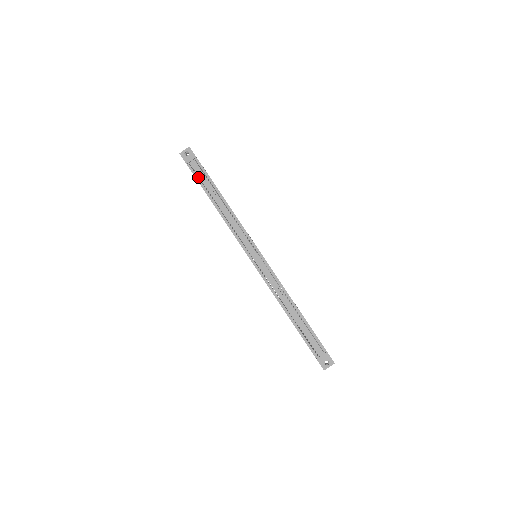
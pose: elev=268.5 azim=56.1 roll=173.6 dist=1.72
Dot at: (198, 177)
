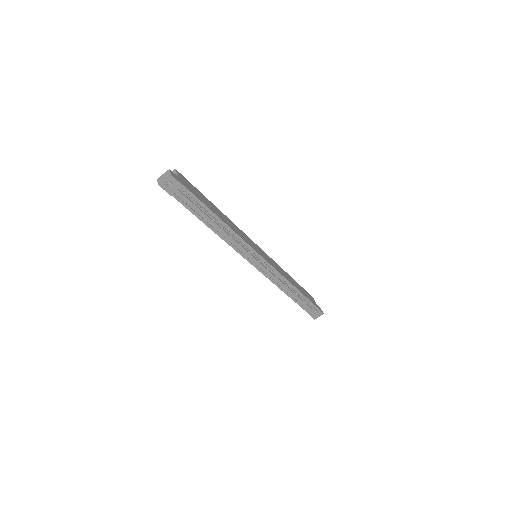
Dot at: (188, 205)
